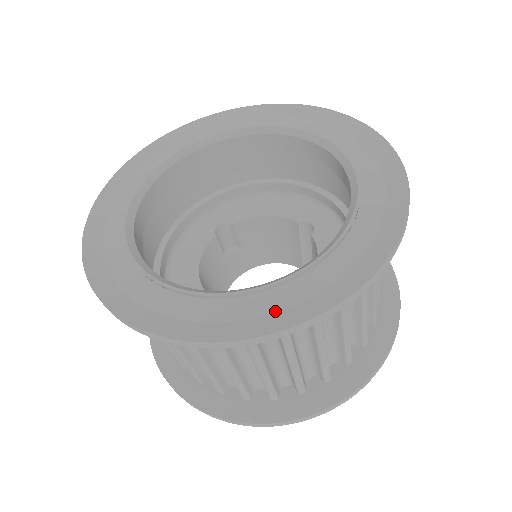
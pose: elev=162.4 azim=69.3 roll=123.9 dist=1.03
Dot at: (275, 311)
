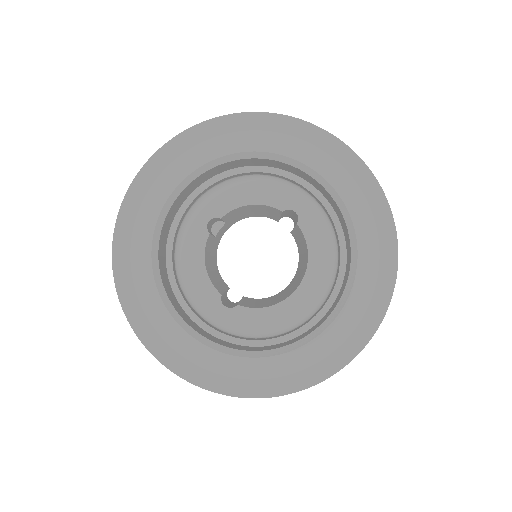
Dot at: (316, 362)
